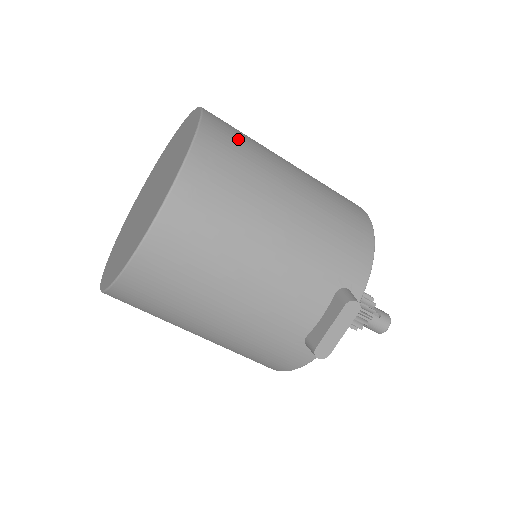
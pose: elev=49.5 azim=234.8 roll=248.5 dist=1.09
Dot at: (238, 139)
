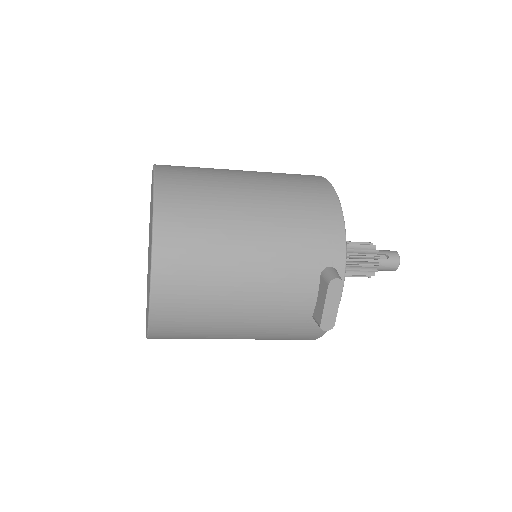
Dot at: (191, 185)
